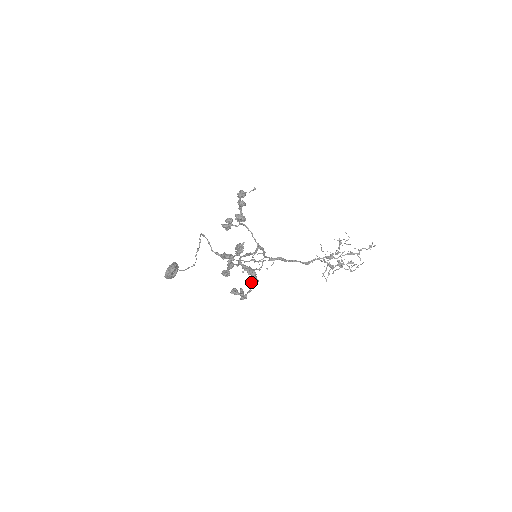
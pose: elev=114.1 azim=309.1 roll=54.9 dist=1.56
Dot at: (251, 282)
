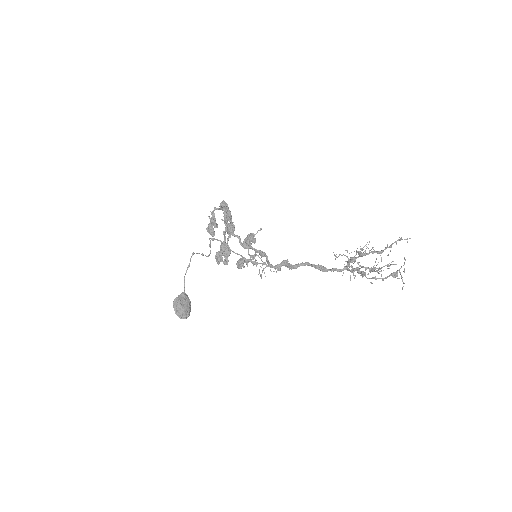
Dot at: (220, 205)
